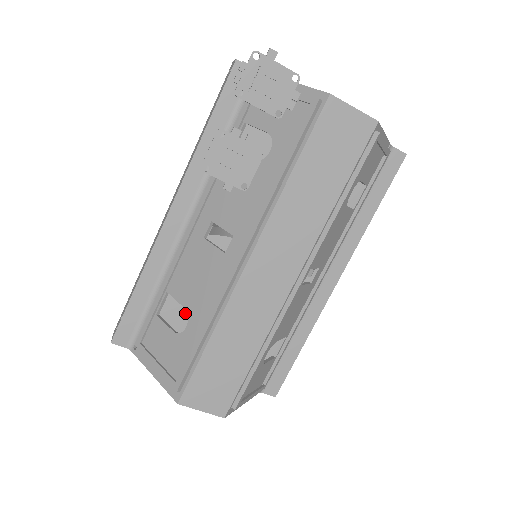
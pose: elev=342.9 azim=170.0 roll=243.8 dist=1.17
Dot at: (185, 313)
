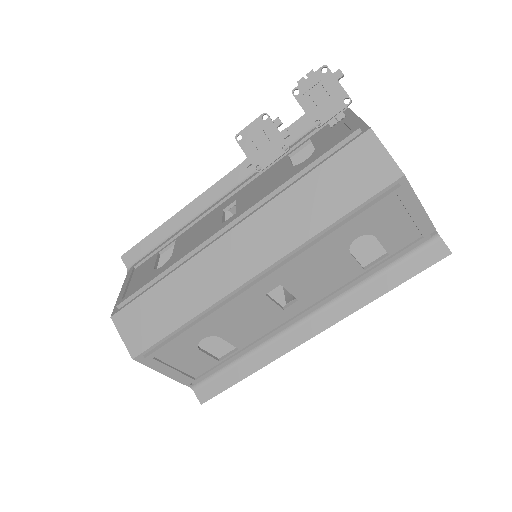
Dot at: occluded
